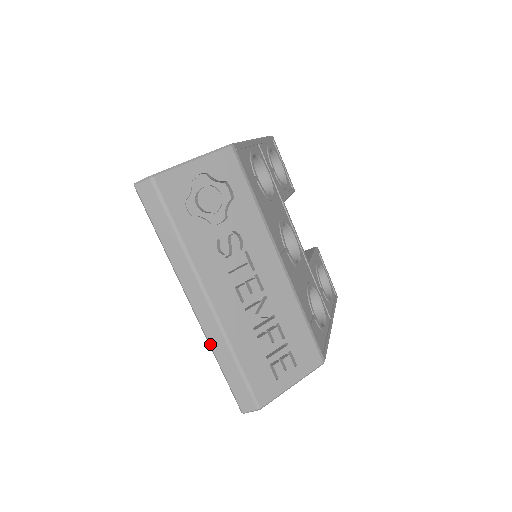
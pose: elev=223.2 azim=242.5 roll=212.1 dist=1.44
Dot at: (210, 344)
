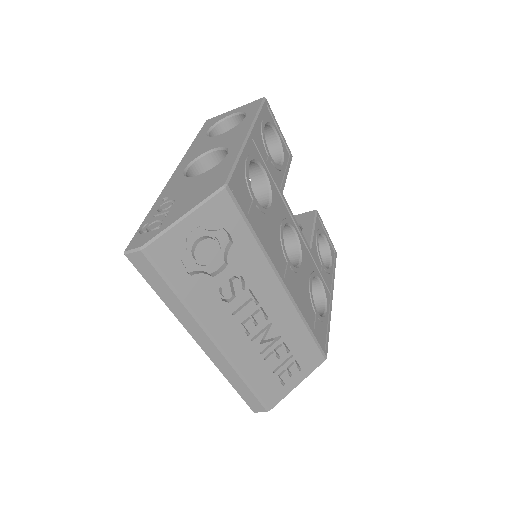
Dot at: (220, 371)
